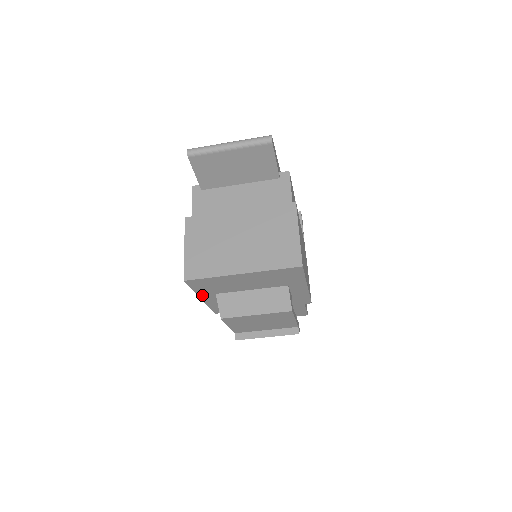
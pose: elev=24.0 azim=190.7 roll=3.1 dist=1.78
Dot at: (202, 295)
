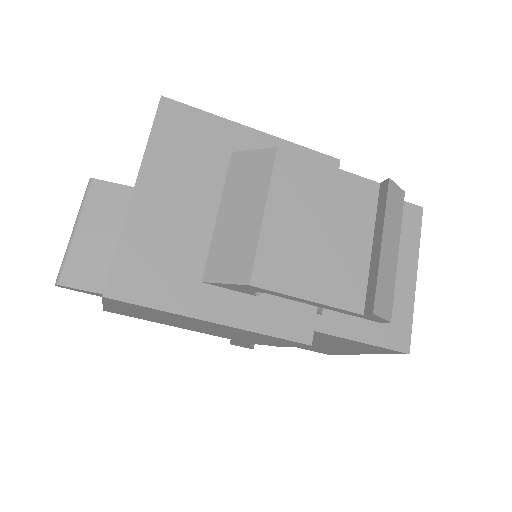
Dot at: (195, 310)
